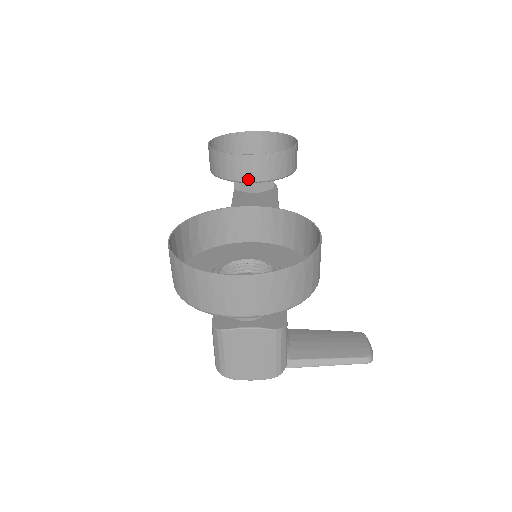
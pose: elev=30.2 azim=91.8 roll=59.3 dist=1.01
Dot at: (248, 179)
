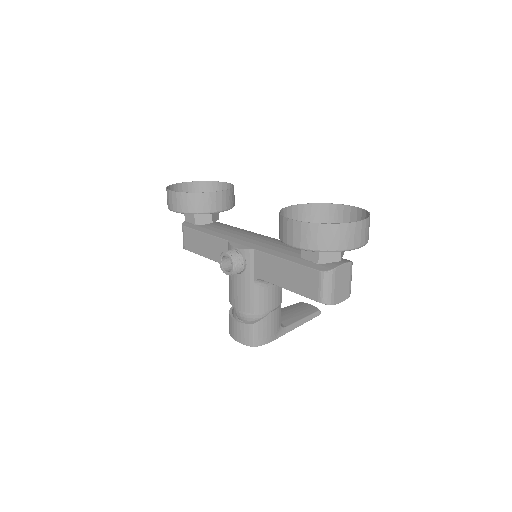
Dot at: (219, 210)
